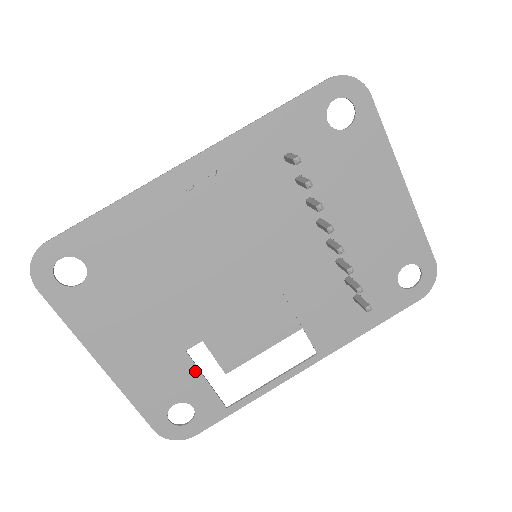
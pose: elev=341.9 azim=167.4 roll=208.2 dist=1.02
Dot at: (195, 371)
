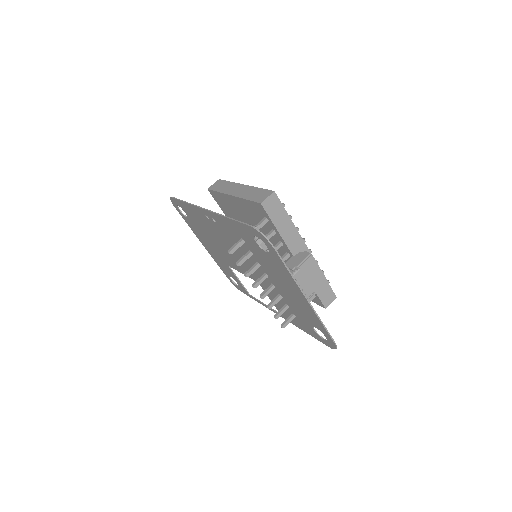
Dot at: (234, 274)
